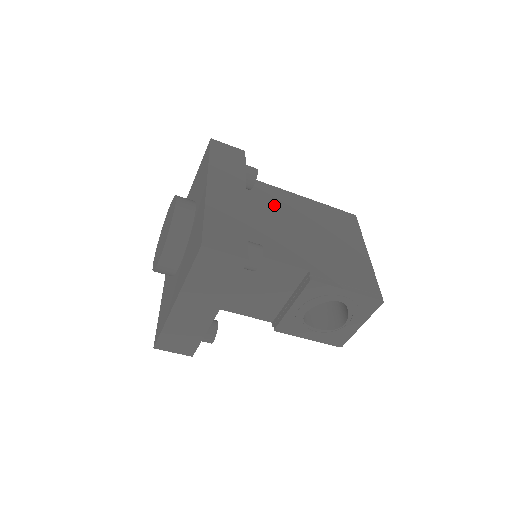
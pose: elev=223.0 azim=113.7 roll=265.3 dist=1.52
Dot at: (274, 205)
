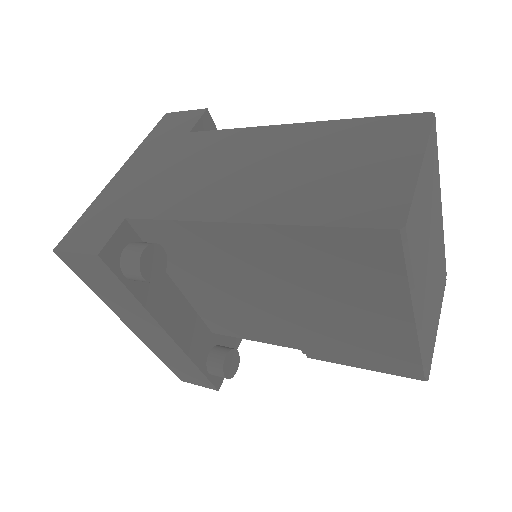
Dot at: (213, 266)
